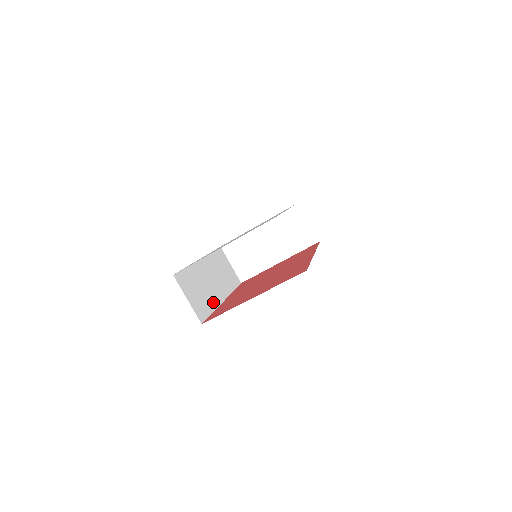
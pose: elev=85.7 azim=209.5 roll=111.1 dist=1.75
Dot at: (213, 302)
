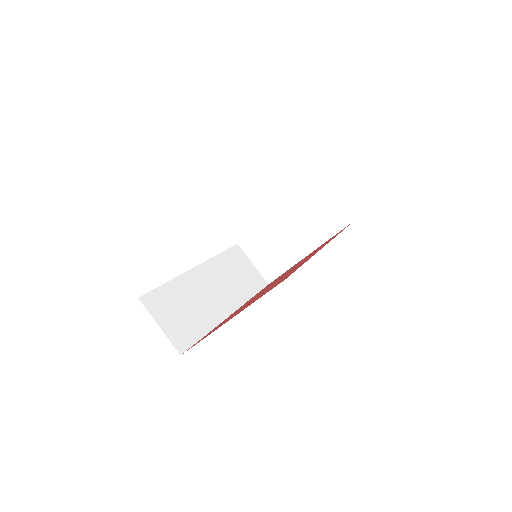
Dot at: (209, 320)
